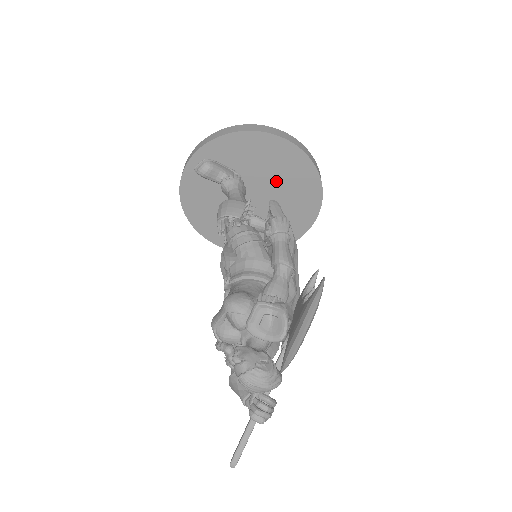
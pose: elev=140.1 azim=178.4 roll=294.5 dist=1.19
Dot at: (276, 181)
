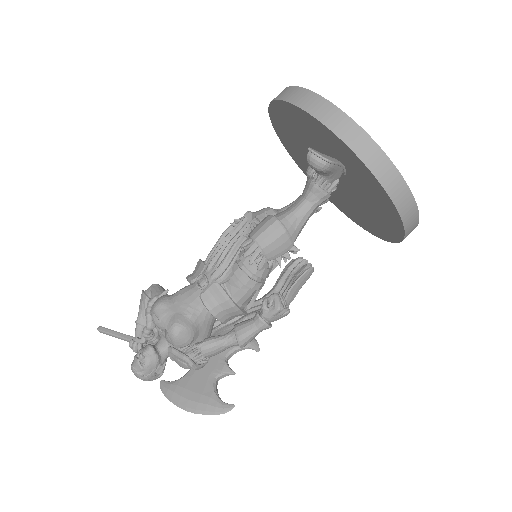
Dot at: (363, 204)
